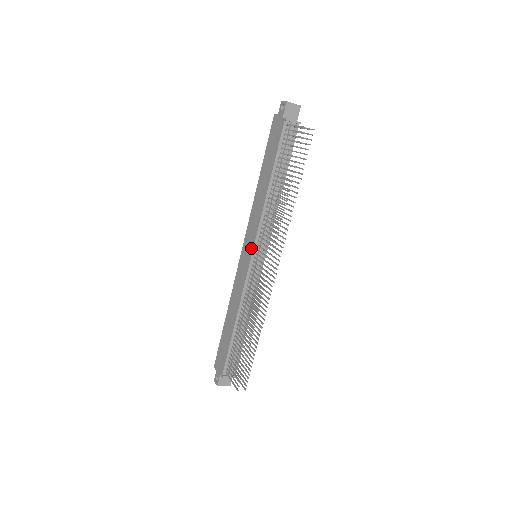
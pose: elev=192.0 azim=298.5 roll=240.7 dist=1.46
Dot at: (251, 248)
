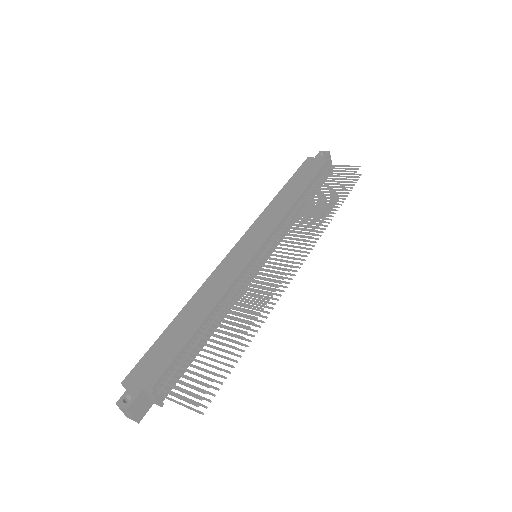
Dot at: (260, 242)
